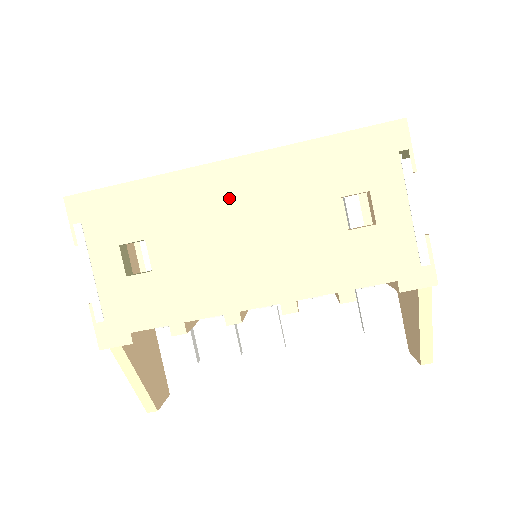
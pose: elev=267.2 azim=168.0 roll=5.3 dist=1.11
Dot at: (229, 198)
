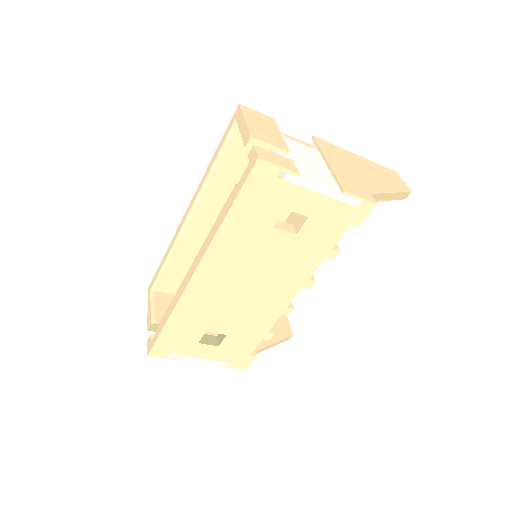
Dot at: (218, 284)
